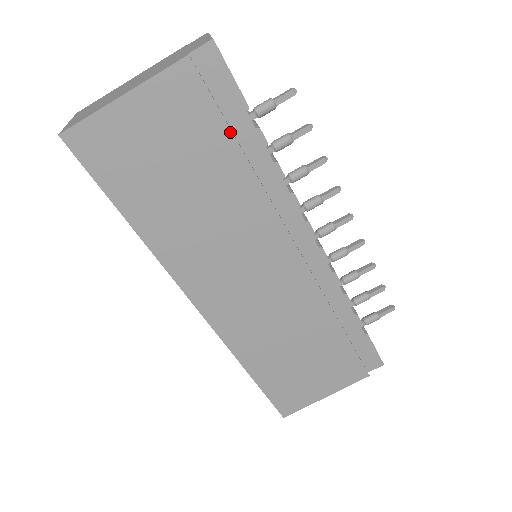
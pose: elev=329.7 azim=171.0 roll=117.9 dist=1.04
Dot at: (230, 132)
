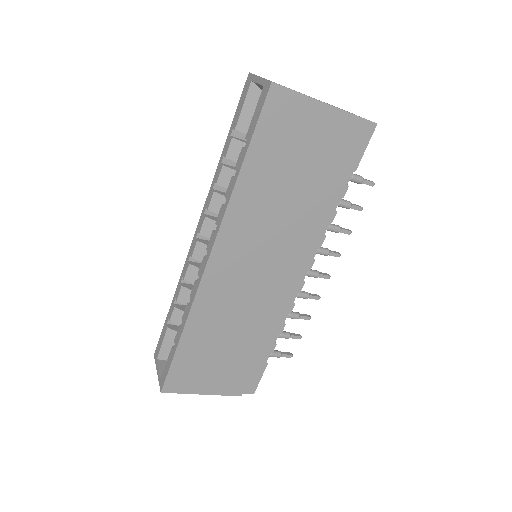
Dot at: (339, 174)
